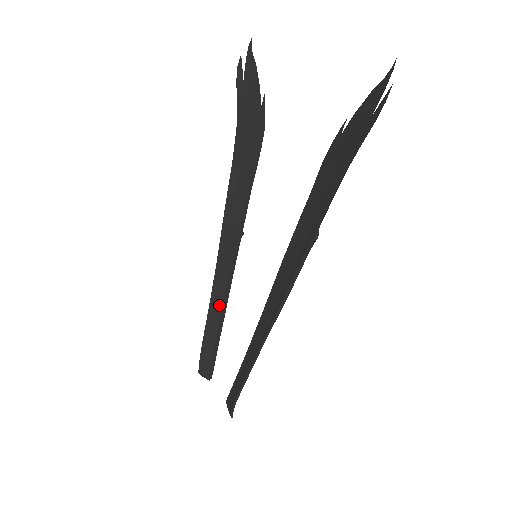
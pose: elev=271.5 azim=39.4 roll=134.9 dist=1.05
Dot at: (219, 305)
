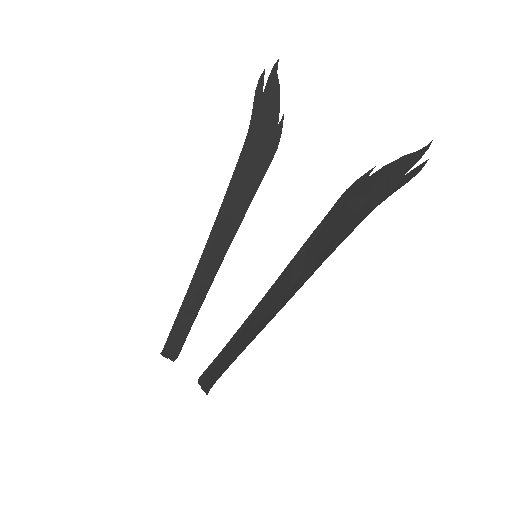
Dot at: (198, 293)
